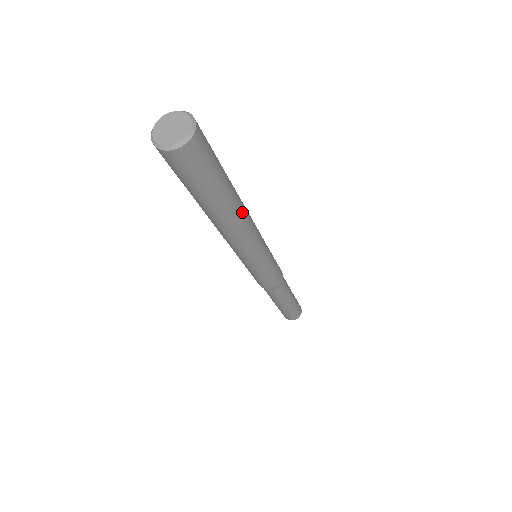
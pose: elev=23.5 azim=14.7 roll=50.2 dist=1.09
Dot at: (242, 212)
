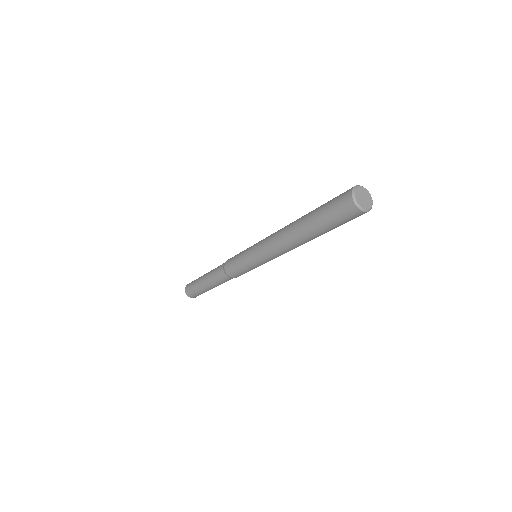
Dot at: occluded
